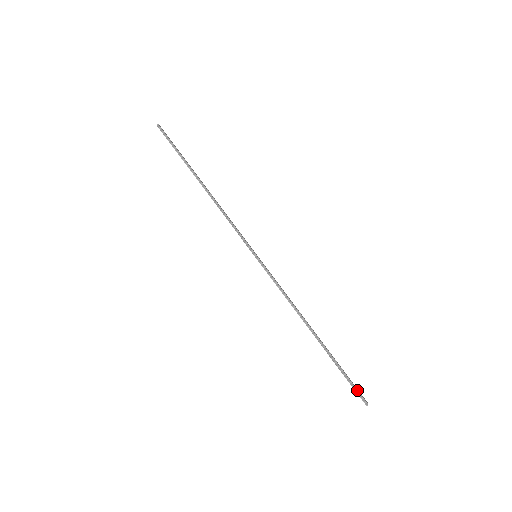
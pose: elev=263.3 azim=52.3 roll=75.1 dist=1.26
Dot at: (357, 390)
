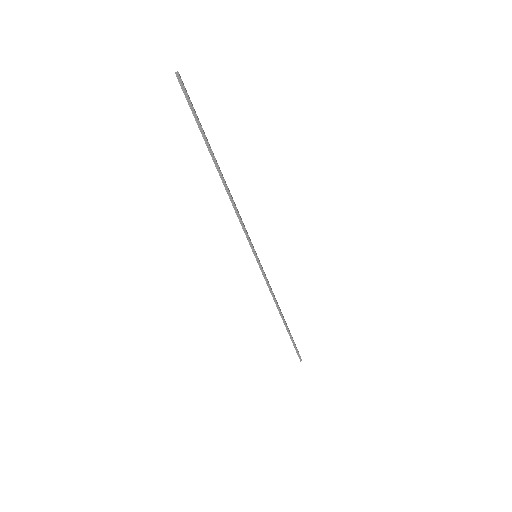
Dot at: (299, 354)
